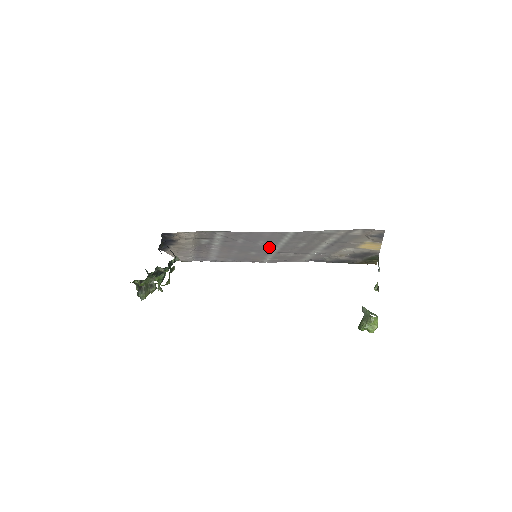
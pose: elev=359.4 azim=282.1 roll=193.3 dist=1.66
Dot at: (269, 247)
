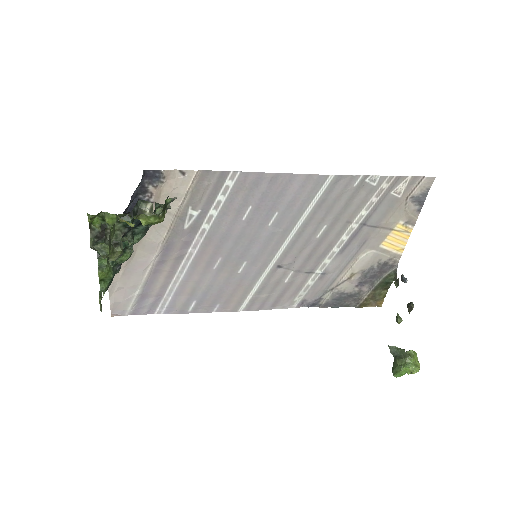
Dot at: (275, 241)
